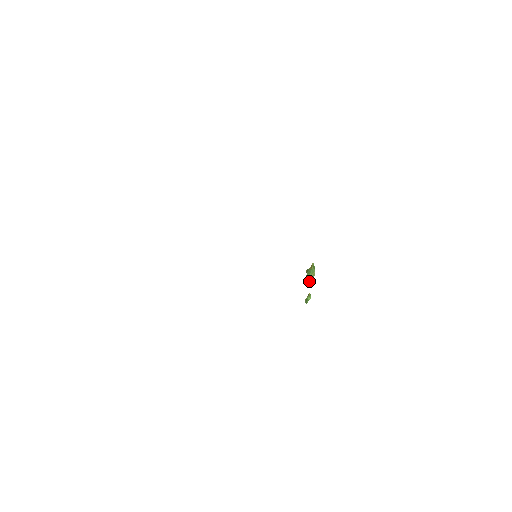
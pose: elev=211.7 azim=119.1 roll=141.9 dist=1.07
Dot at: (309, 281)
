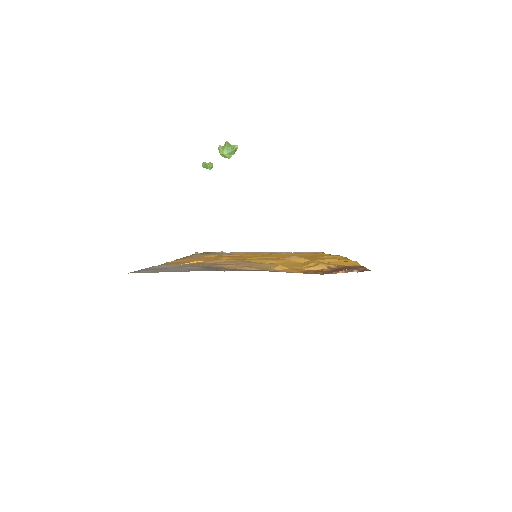
Dot at: (221, 155)
